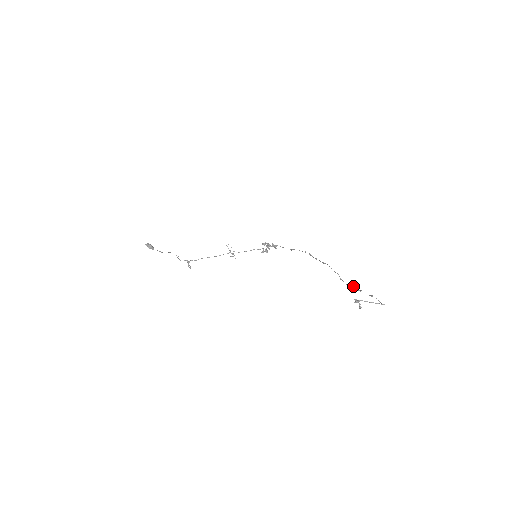
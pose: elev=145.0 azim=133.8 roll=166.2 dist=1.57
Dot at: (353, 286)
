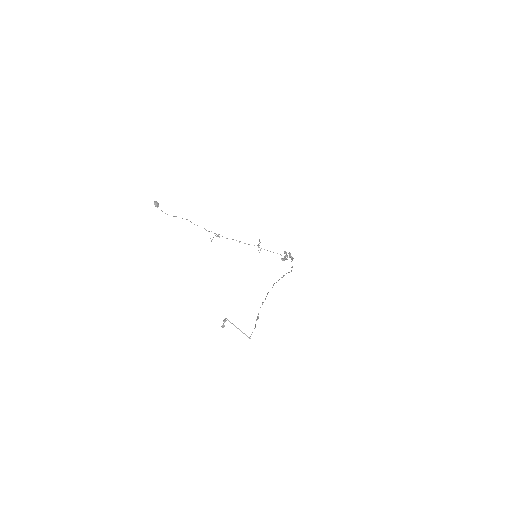
Dot at: (258, 313)
